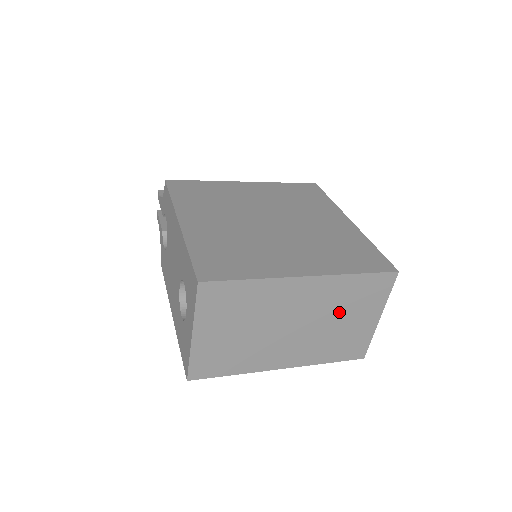
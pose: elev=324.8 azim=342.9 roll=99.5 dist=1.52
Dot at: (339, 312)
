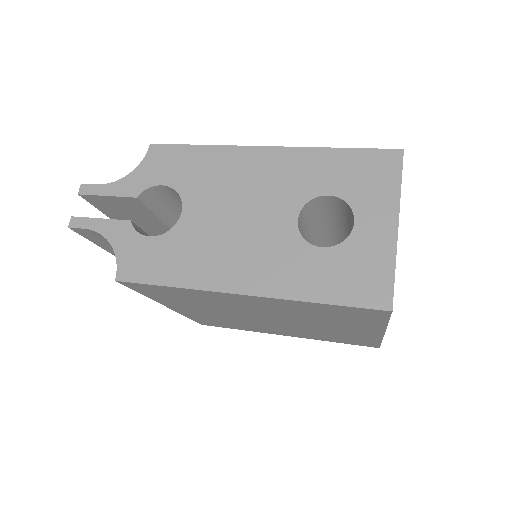
Dot at: occluded
